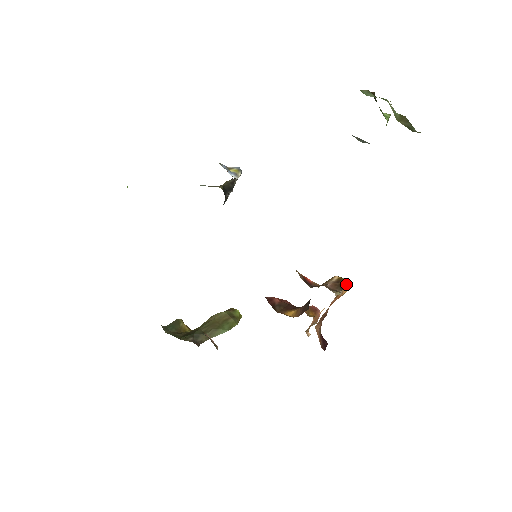
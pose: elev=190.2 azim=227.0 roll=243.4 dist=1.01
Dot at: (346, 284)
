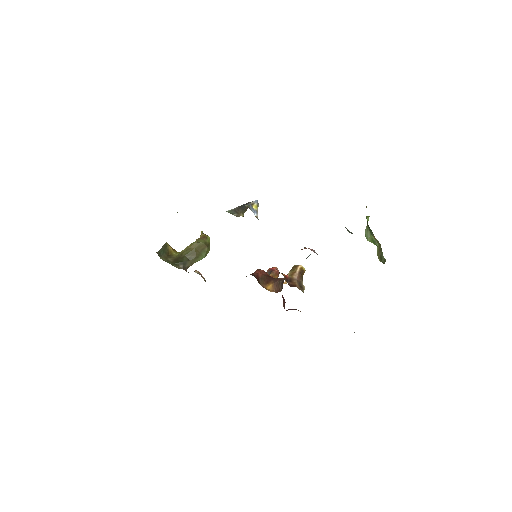
Dot at: (304, 272)
